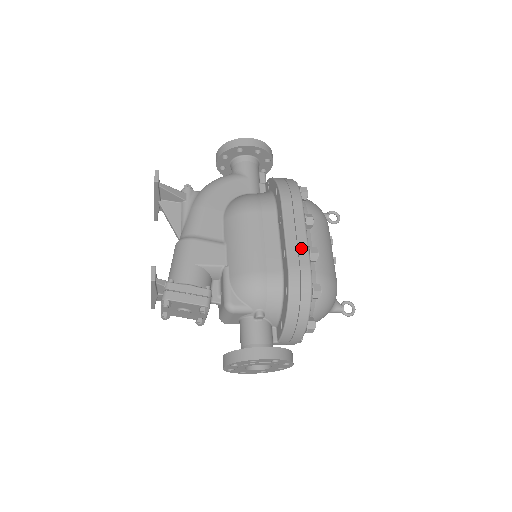
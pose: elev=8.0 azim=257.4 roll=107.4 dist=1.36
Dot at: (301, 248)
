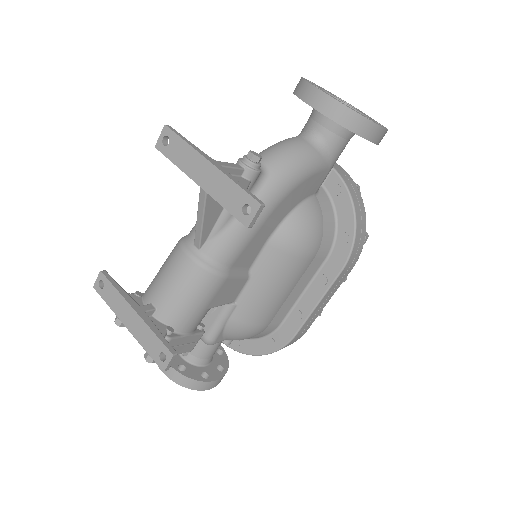
Dot at: (315, 317)
